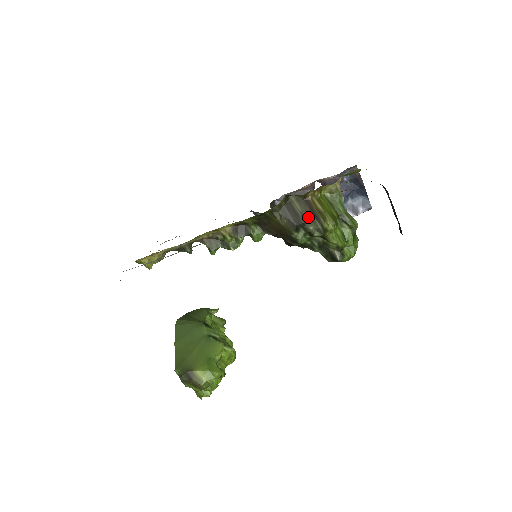
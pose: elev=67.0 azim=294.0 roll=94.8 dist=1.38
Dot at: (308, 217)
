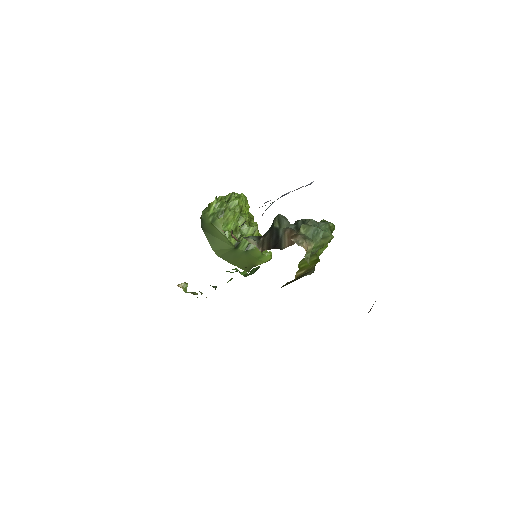
Dot at: occluded
